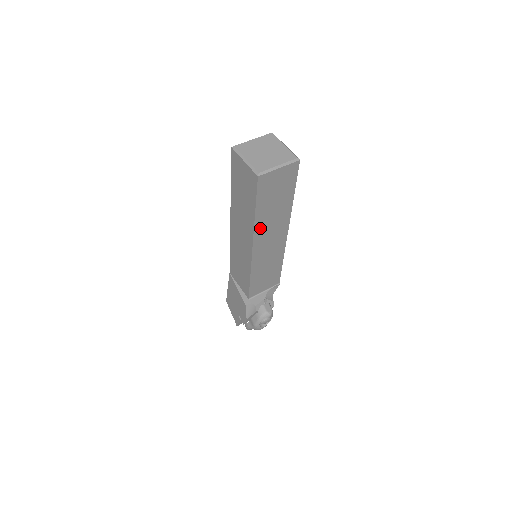
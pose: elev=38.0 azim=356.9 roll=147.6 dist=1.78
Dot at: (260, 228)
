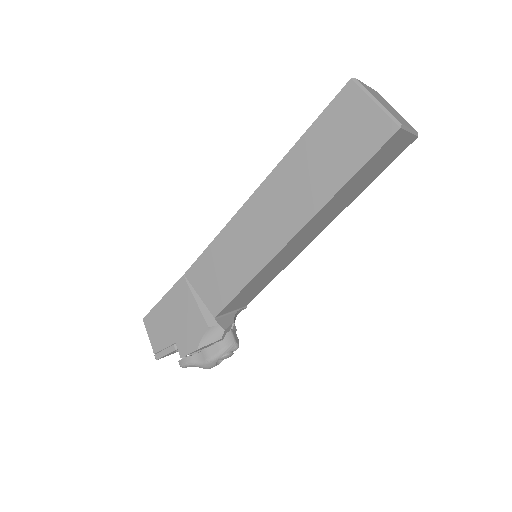
Dot at: (323, 210)
